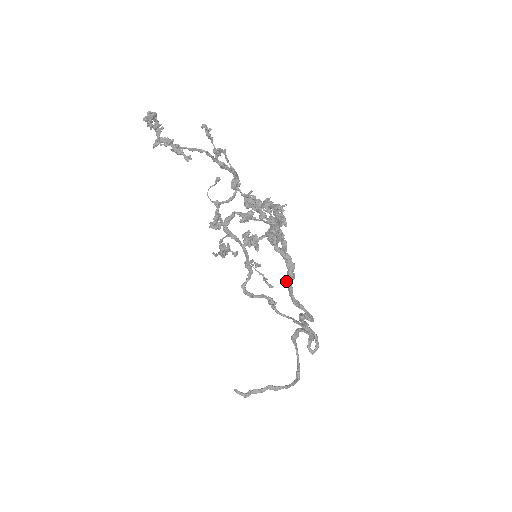
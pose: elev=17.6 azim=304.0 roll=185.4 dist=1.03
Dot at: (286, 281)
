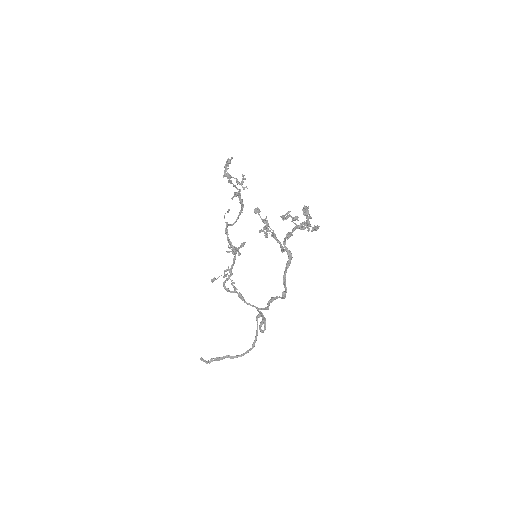
Dot at: (286, 265)
